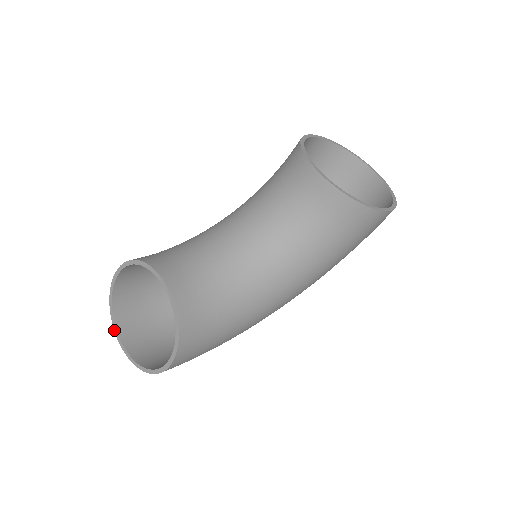
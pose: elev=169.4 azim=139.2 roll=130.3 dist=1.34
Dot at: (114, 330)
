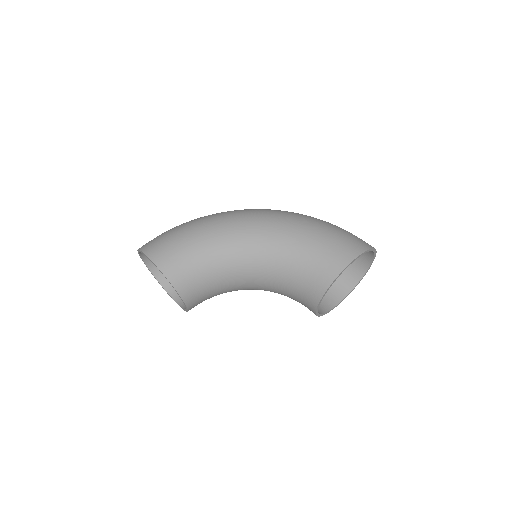
Dot at: occluded
